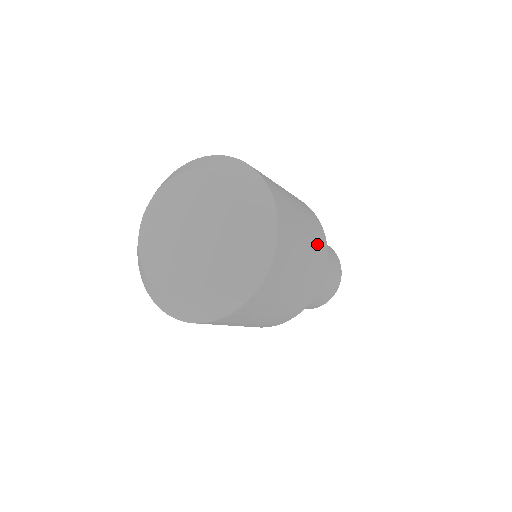
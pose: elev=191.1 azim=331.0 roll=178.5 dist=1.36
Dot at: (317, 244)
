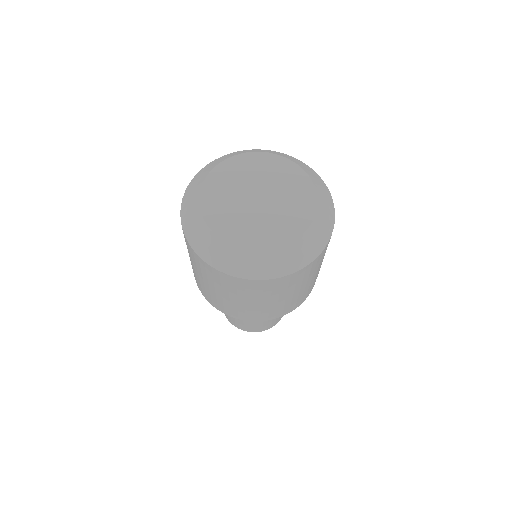
Dot at: (314, 282)
